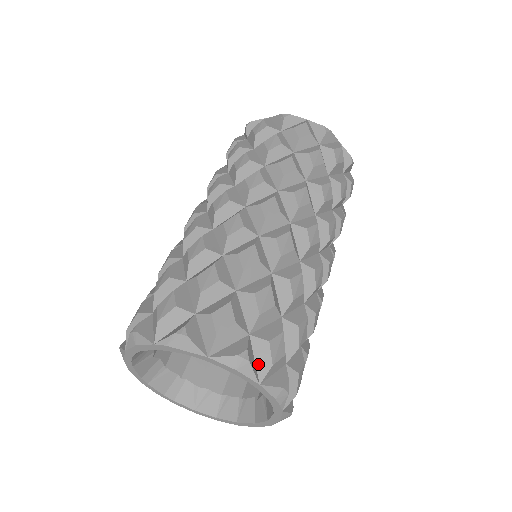
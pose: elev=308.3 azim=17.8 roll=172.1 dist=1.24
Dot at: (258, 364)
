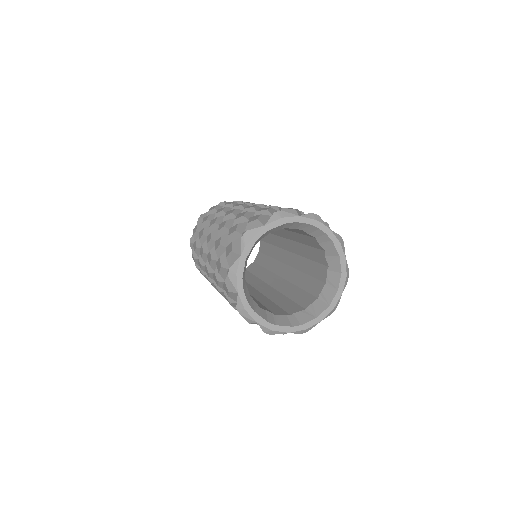
Dot at: occluded
